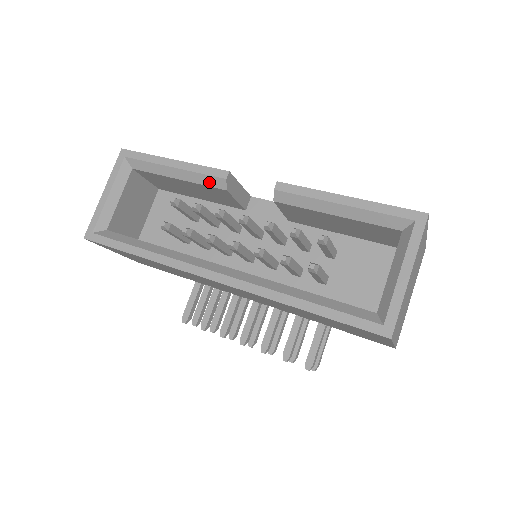
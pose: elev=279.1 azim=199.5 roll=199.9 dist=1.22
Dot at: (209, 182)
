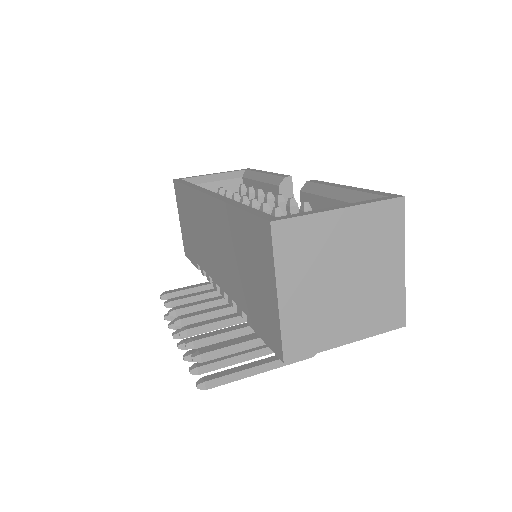
Dot at: (274, 181)
